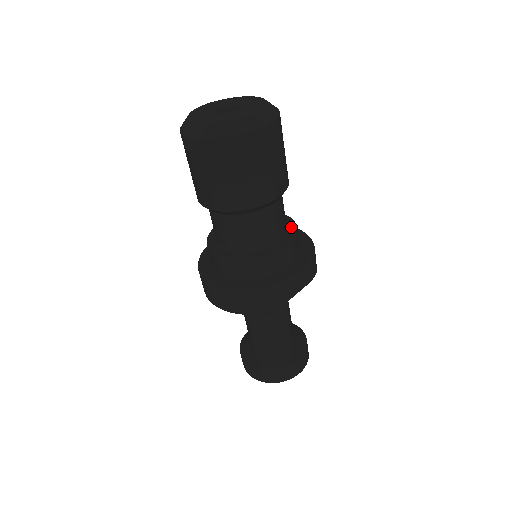
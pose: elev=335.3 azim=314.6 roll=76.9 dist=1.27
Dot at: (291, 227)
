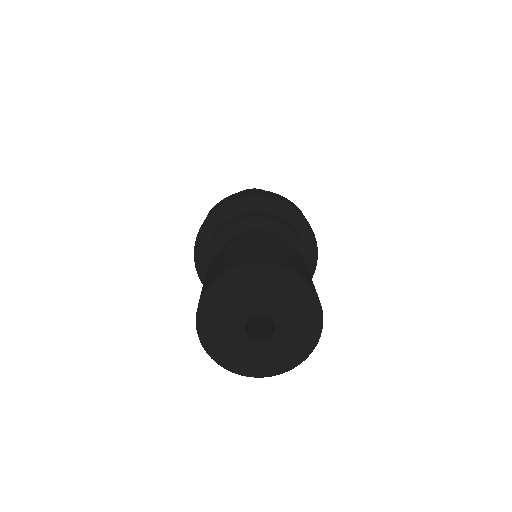
Dot at: (288, 237)
